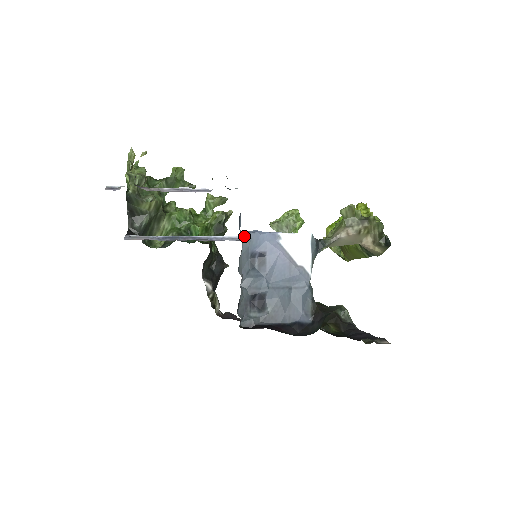
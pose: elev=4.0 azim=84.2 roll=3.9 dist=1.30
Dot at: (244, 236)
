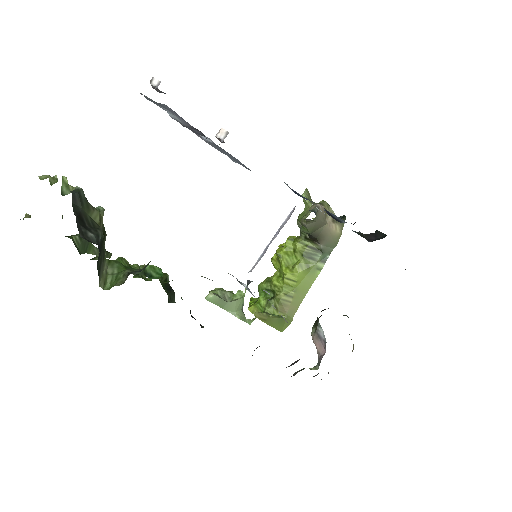
Dot at: occluded
